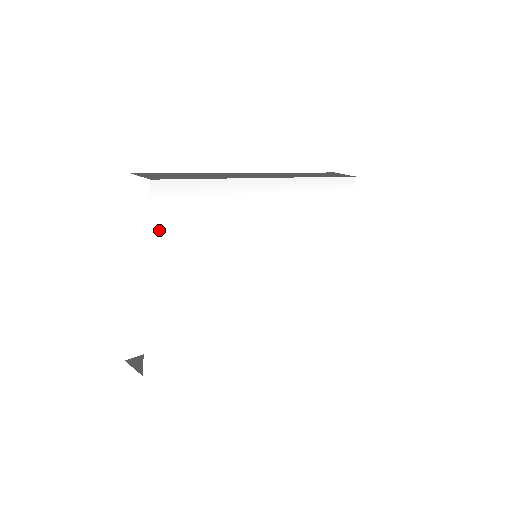
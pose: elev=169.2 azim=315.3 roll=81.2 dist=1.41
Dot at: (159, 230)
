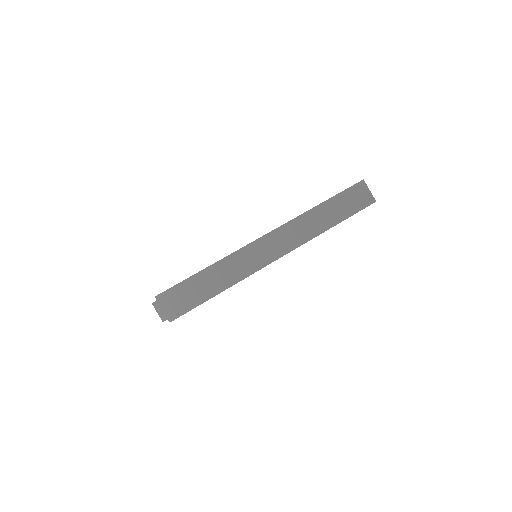
Dot at: occluded
